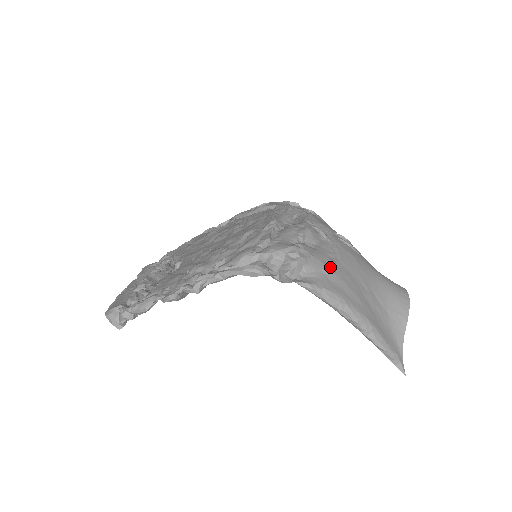
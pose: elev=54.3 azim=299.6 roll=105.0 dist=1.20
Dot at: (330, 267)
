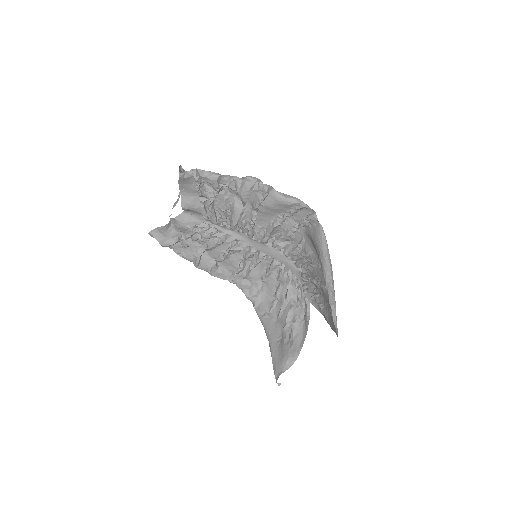
Dot at: occluded
